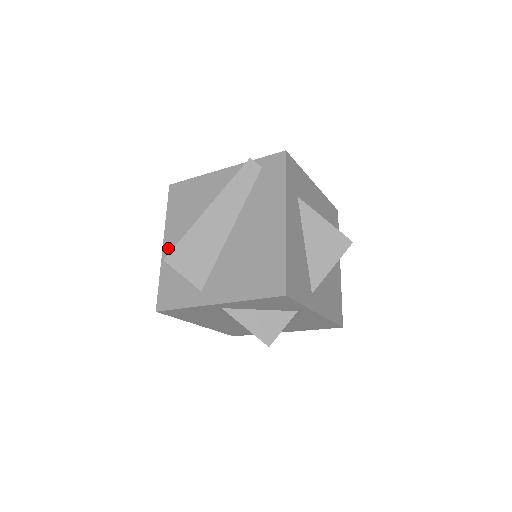
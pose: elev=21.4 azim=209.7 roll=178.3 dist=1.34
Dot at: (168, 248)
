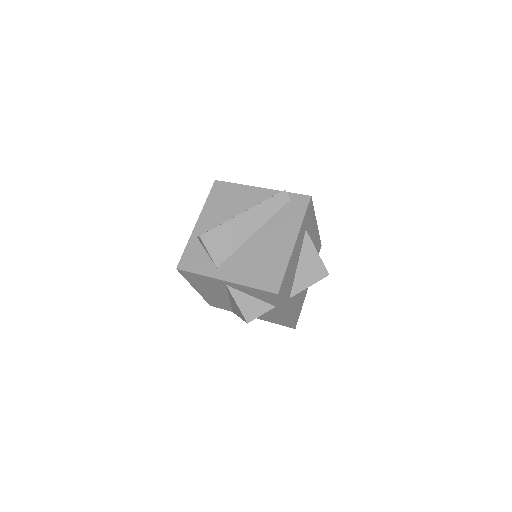
Dot at: (200, 227)
